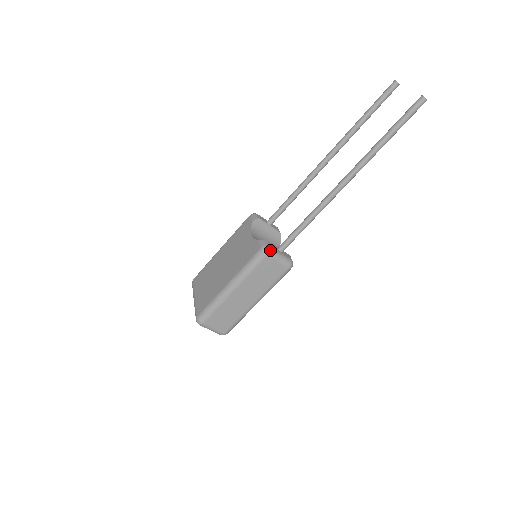
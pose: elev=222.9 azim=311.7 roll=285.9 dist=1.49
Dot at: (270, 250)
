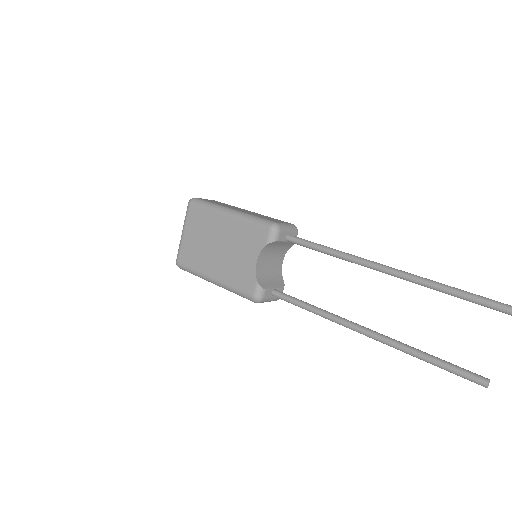
Dot at: (261, 302)
